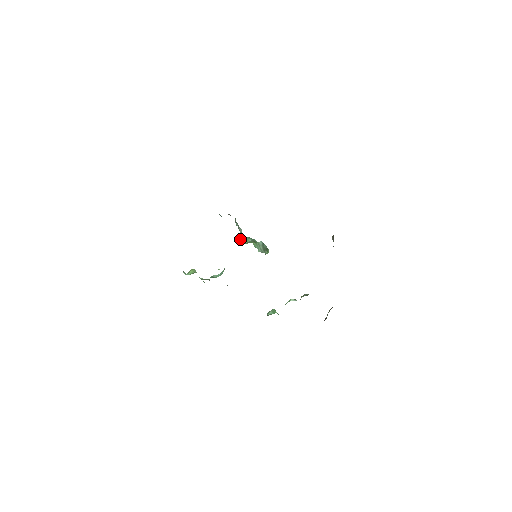
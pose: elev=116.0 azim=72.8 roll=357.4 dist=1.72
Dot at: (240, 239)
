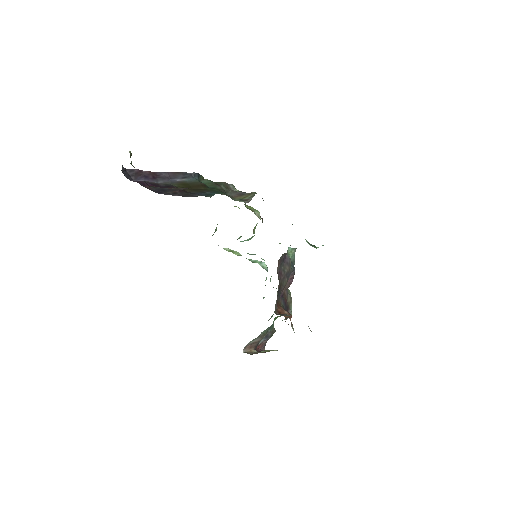
Dot at: occluded
